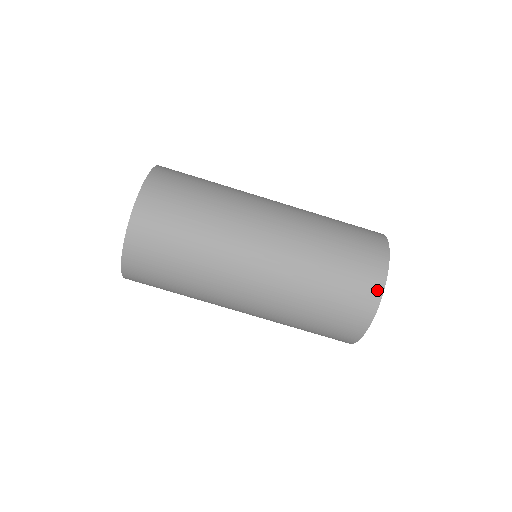
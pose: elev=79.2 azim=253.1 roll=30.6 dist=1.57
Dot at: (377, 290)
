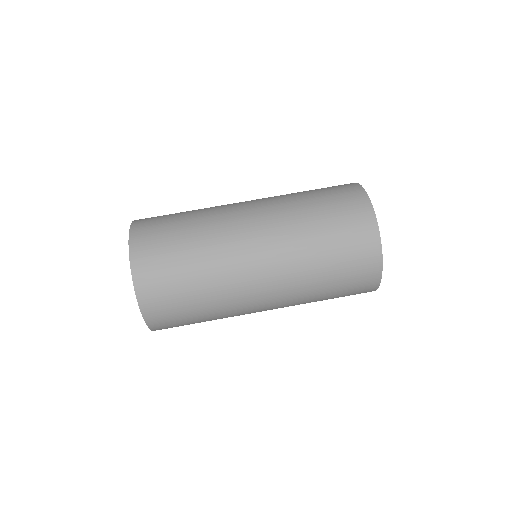
Dot at: (362, 198)
